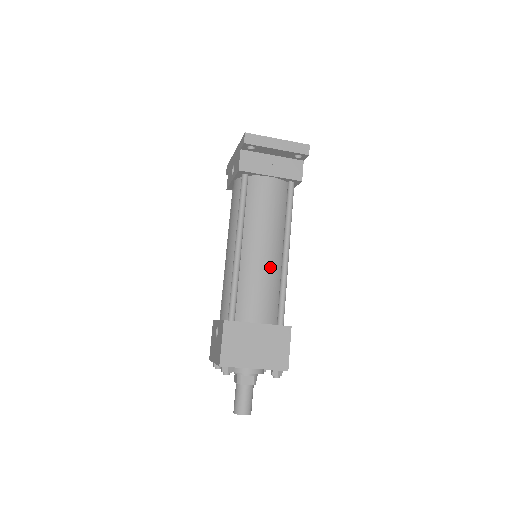
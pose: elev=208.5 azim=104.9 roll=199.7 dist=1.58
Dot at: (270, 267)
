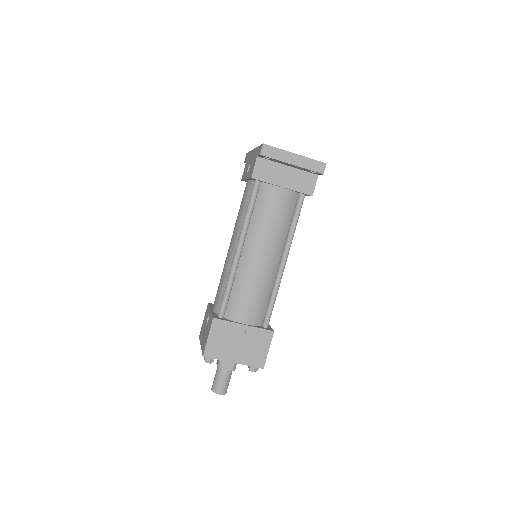
Dot at: (265, 275)
